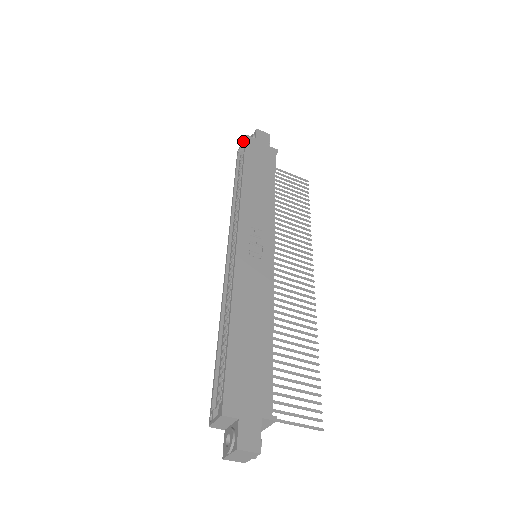
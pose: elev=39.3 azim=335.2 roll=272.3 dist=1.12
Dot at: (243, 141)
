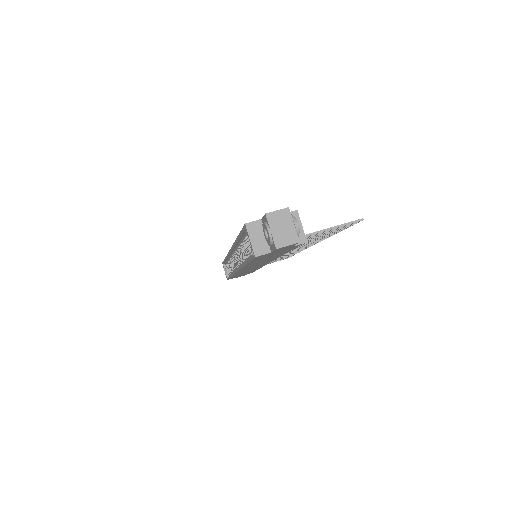
Dot at: (223, 267)
